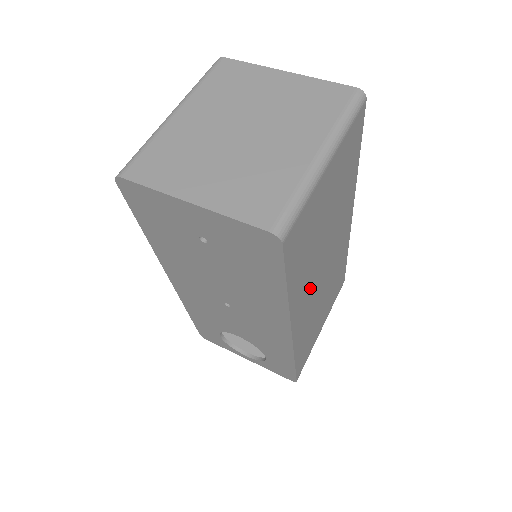
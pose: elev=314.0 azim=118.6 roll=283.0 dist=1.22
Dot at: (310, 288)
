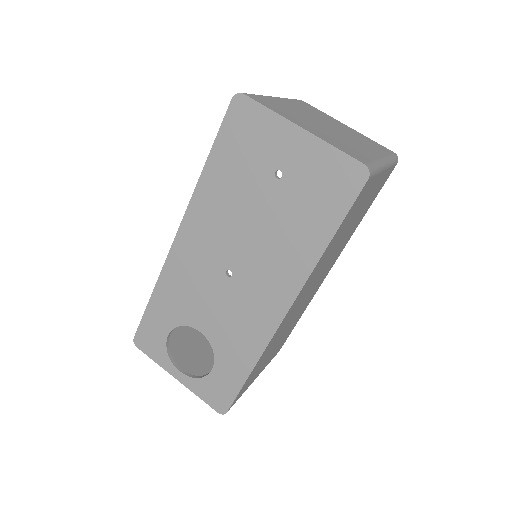
Dot at: (309, 286)
